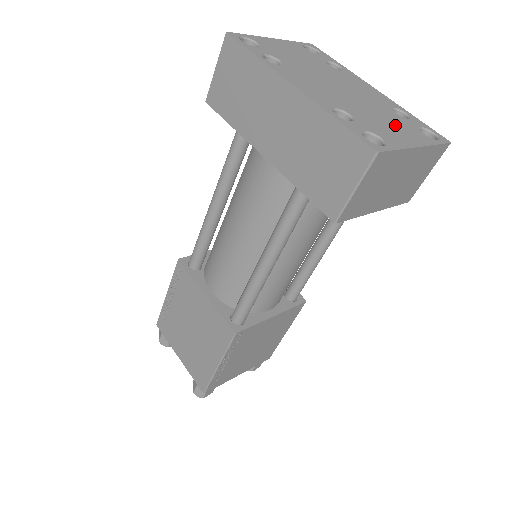
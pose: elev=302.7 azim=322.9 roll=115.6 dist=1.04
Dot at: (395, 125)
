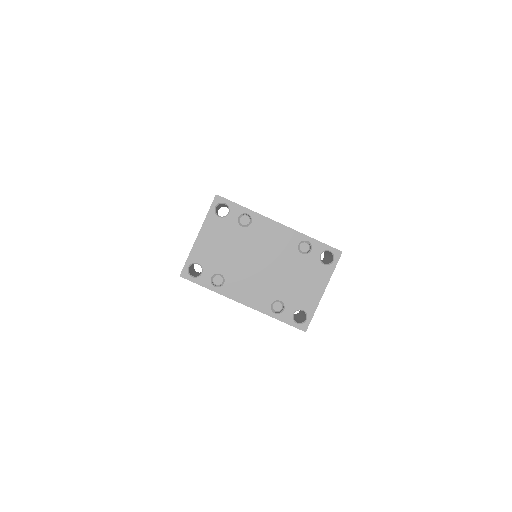
Dot at: (306, 278)
